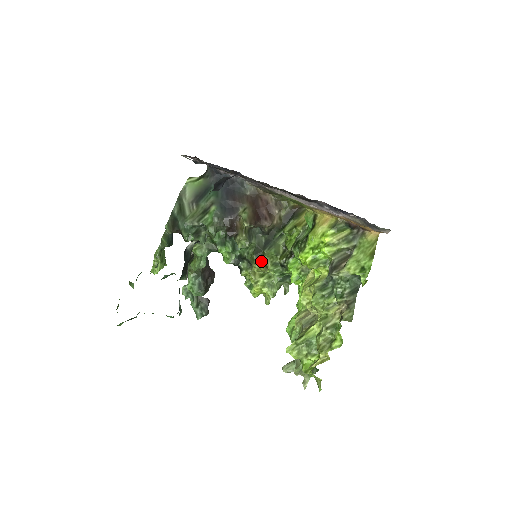
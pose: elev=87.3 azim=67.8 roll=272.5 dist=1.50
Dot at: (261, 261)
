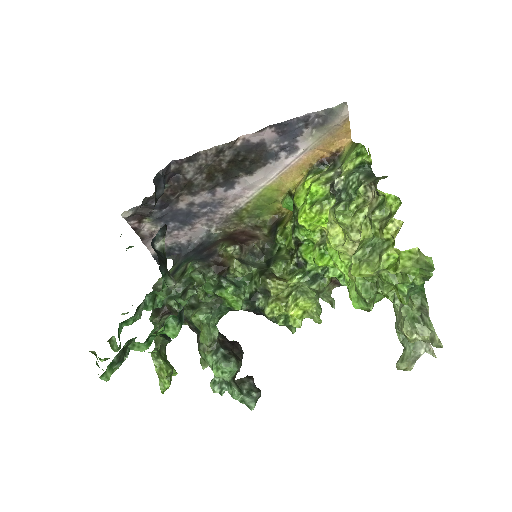
Dot at: (273, 275)
